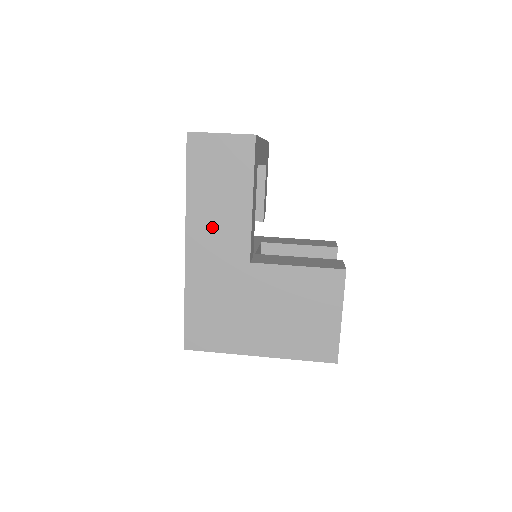
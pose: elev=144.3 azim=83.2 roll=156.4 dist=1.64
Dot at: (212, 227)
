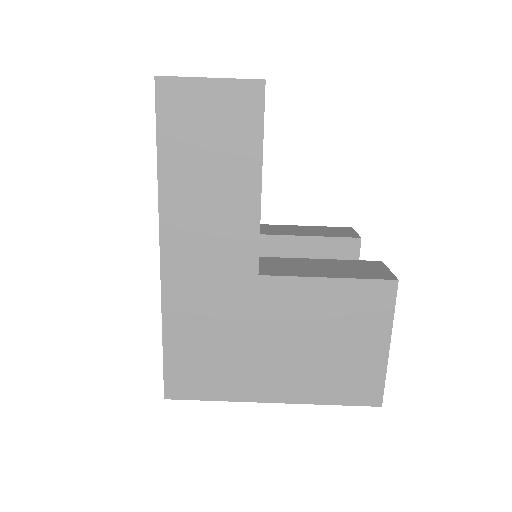
Dot at: (200, 225)
